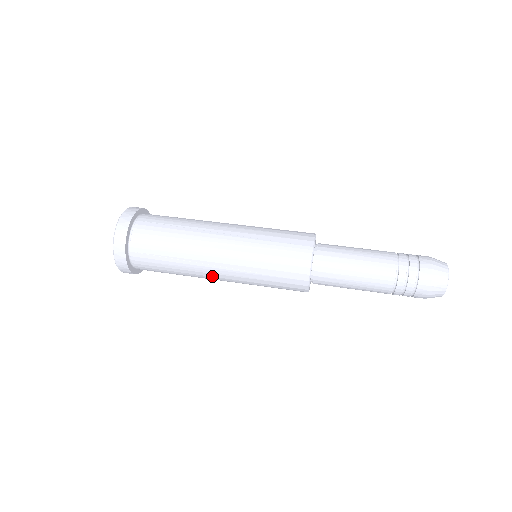
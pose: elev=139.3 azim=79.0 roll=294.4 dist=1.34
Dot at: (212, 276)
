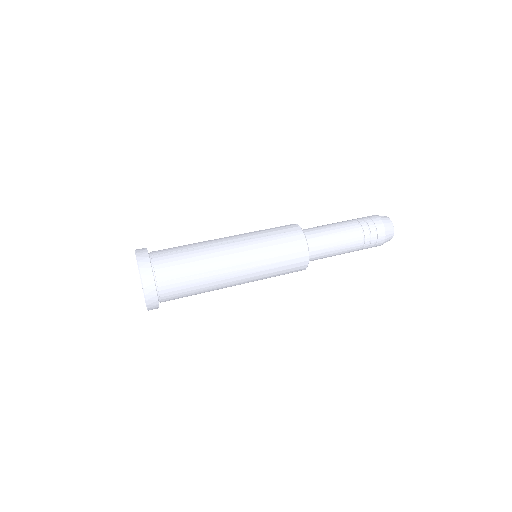
Dot at: (232, 281)
